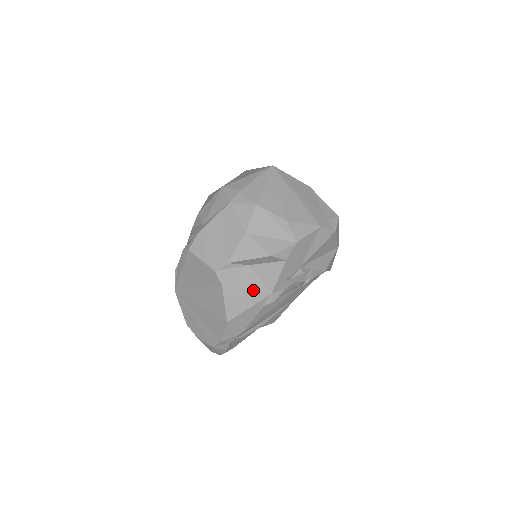
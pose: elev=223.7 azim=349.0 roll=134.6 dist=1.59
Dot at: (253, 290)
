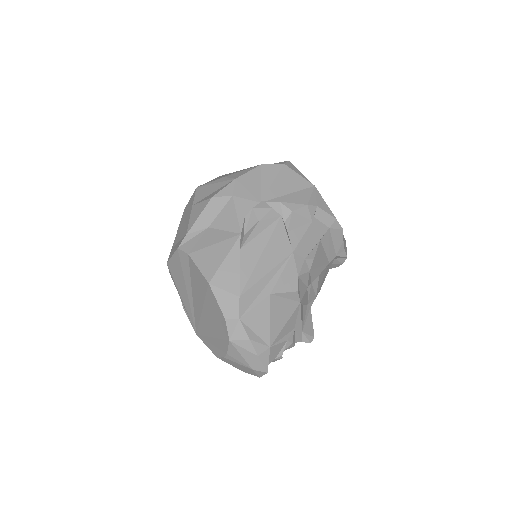
Dot at: (221, 242)
